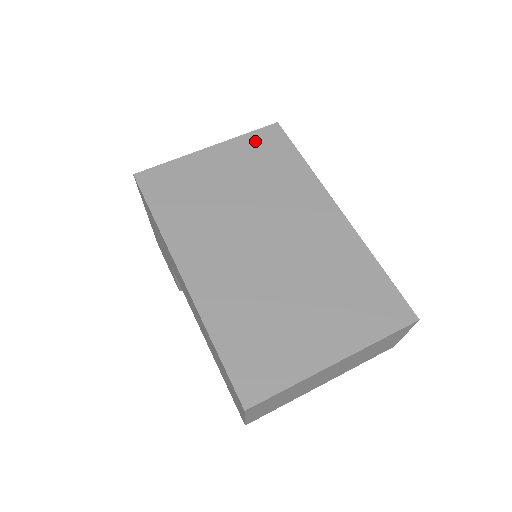
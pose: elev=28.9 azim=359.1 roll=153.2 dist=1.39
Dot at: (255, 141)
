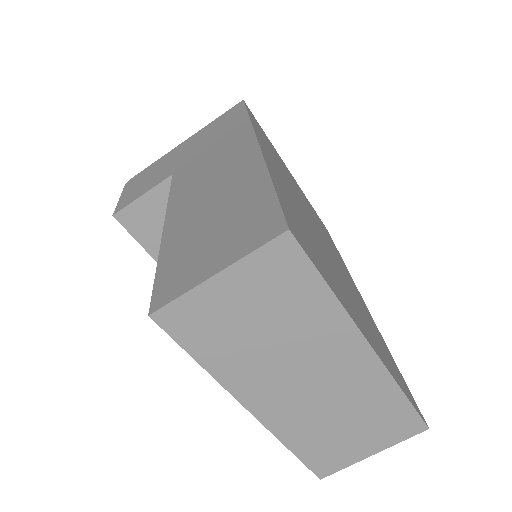
Dot at: (315, 212)
